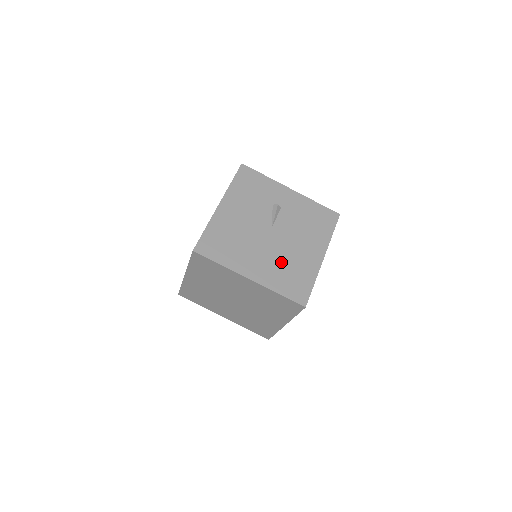
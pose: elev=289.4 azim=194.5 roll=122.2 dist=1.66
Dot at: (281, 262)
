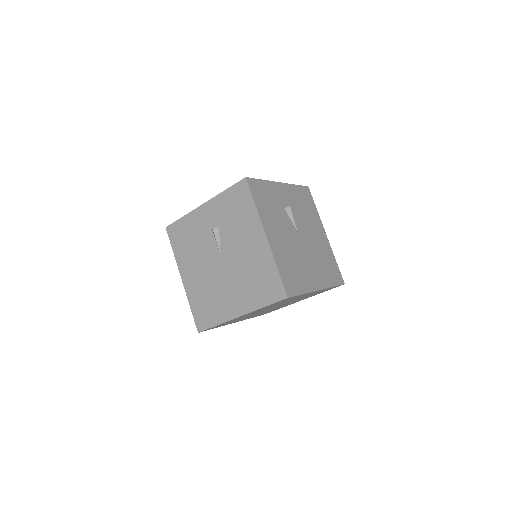
Dot at: (318, 259)
